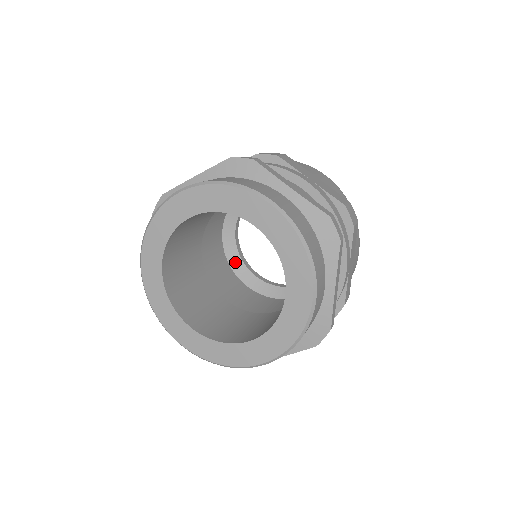
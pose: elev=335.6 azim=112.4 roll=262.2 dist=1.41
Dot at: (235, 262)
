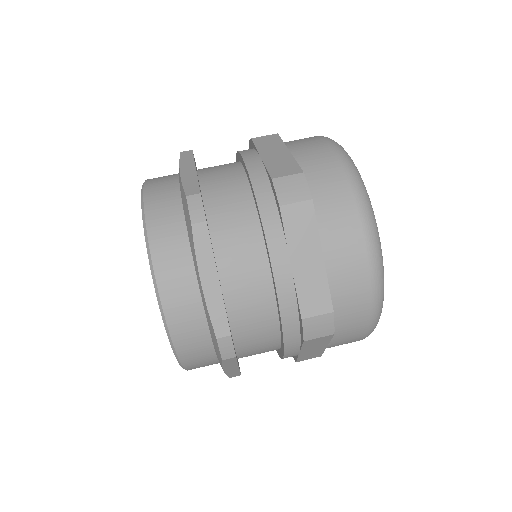
Dot at: occluded
